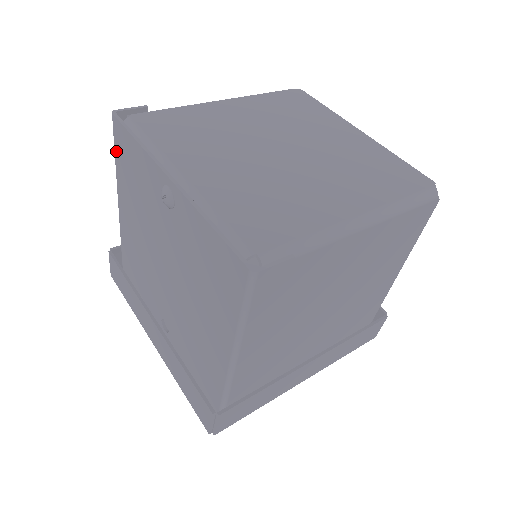
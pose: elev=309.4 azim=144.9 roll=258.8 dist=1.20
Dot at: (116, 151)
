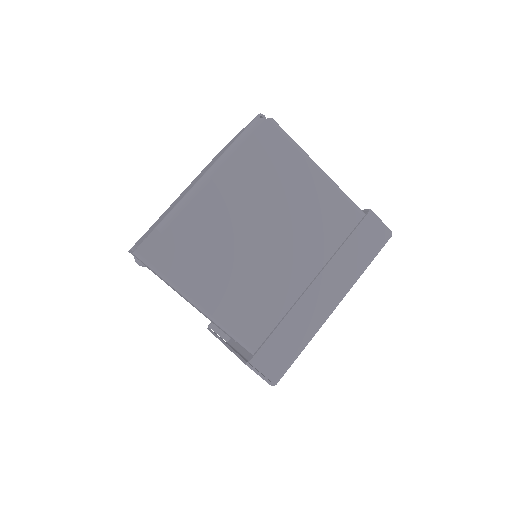
Dot at: occluded
